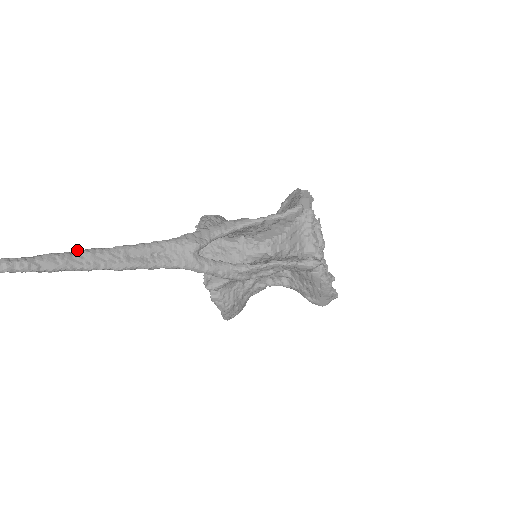
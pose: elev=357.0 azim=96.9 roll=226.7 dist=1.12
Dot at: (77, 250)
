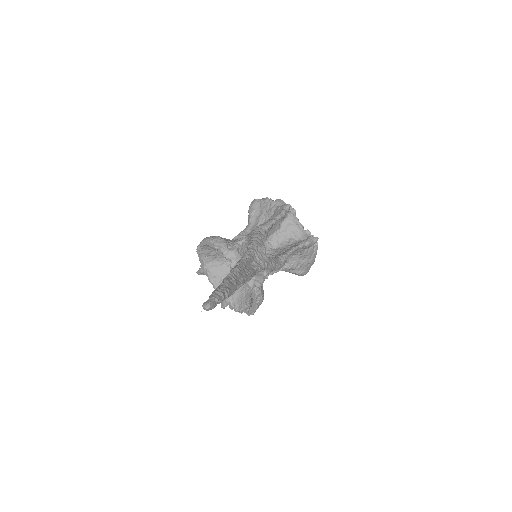
Dot at: (230, 272)
